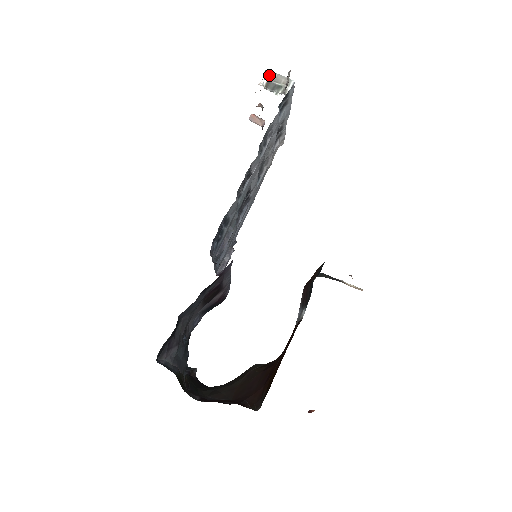
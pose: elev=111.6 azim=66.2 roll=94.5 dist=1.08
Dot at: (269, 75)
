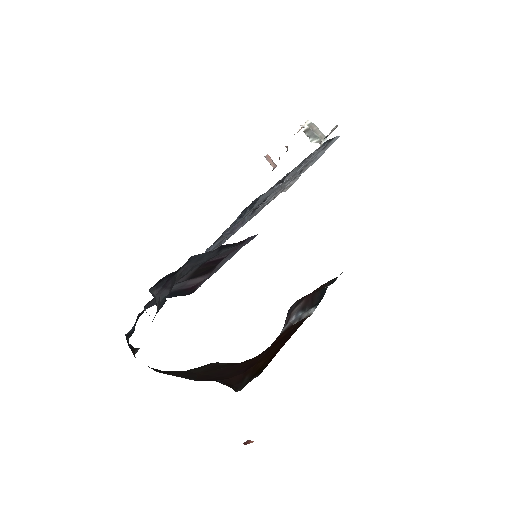
Dot at: (311, 124)
